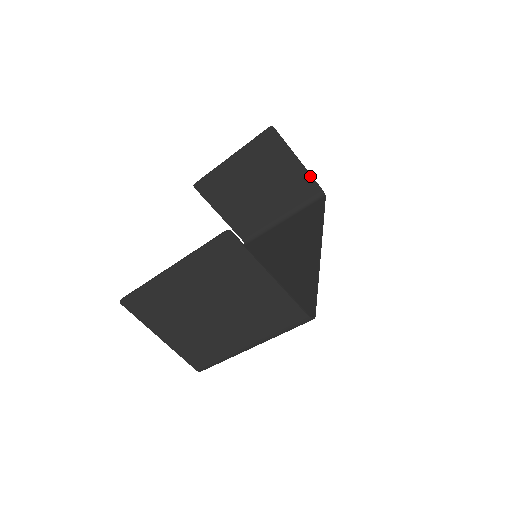
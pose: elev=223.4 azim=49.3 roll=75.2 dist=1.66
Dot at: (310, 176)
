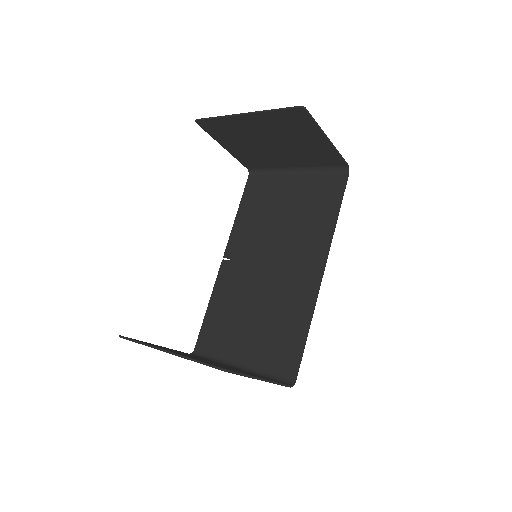
Dot at: (337, 153)
